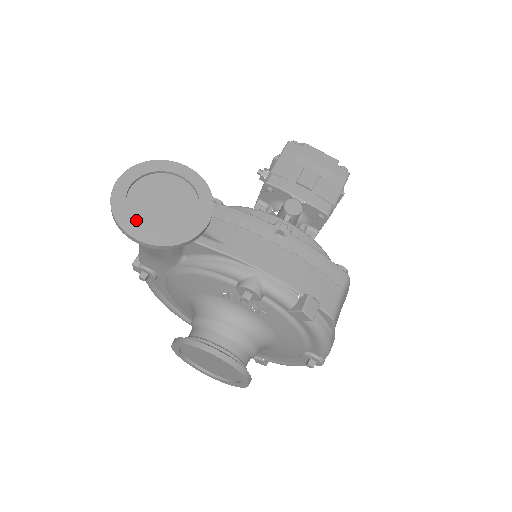
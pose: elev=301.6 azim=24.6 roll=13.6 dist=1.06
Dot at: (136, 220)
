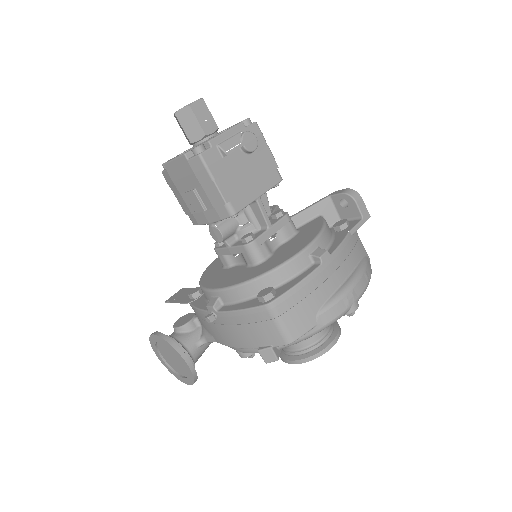
Dot at: (179, 373)
